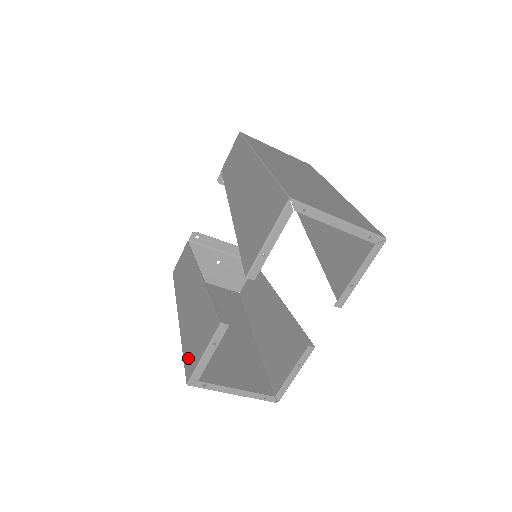
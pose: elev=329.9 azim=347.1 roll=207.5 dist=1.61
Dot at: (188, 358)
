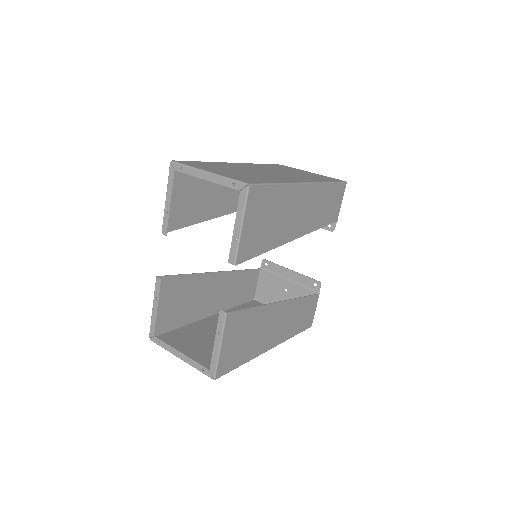
Dot at: (166, 324)
